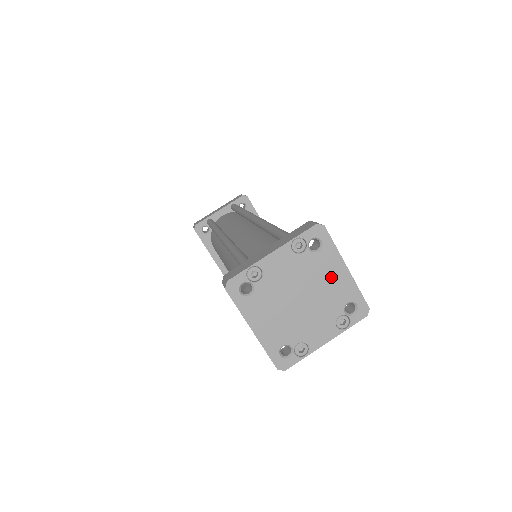
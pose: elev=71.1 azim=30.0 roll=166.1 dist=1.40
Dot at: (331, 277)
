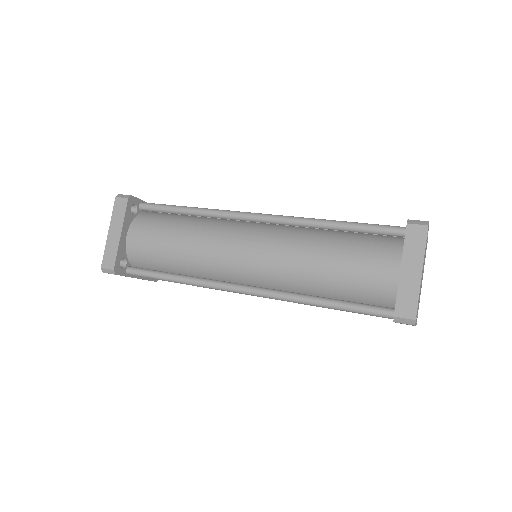
Dot at: occluded
